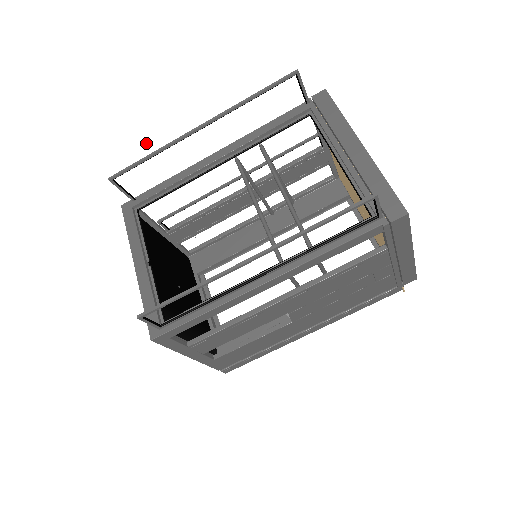
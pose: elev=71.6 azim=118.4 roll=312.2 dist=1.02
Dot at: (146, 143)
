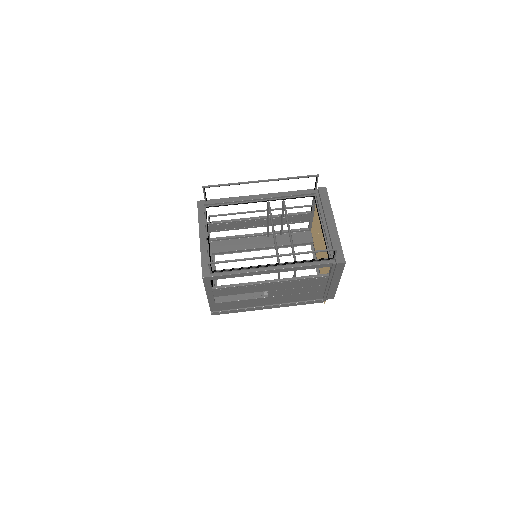
Dot at: (218, 171)
